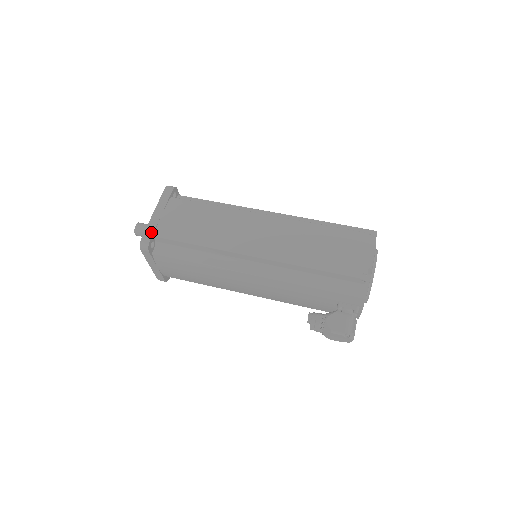
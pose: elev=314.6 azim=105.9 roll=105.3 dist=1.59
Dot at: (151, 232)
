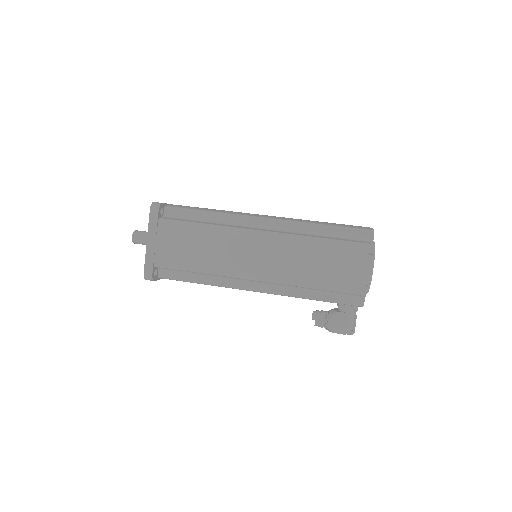
Dot at: (151, 264)
